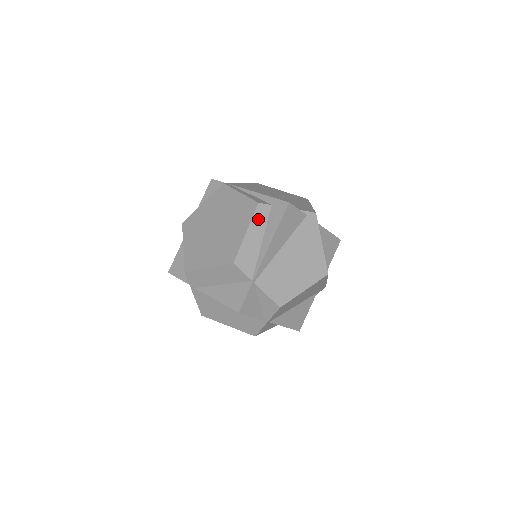
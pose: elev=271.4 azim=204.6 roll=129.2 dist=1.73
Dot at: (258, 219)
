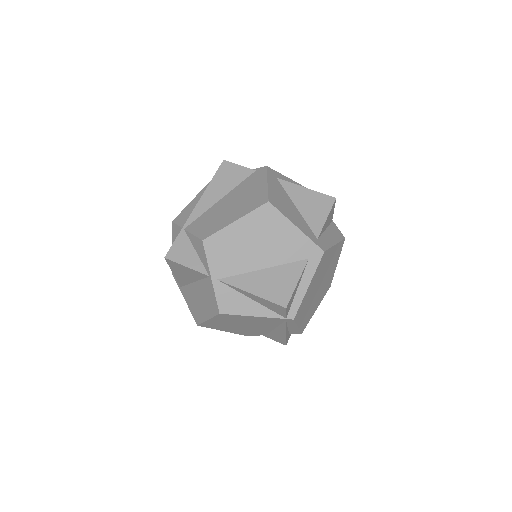
Dot at: occluded
